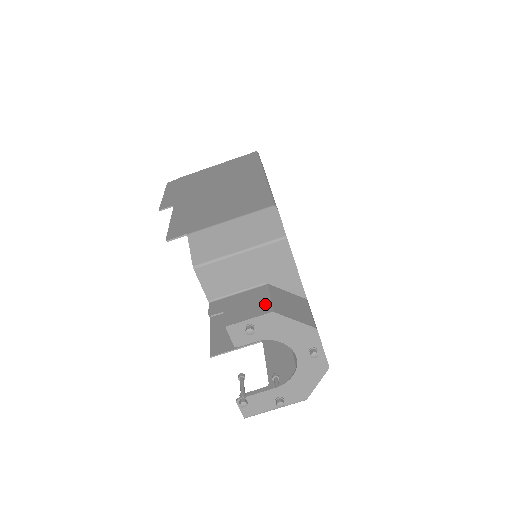
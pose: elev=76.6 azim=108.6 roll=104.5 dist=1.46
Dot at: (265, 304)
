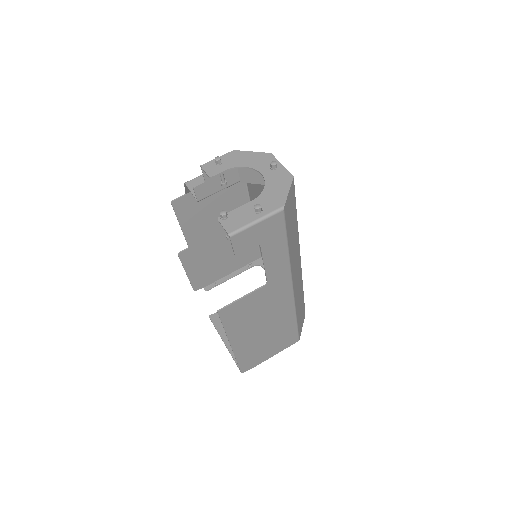
Dot at: occluded
